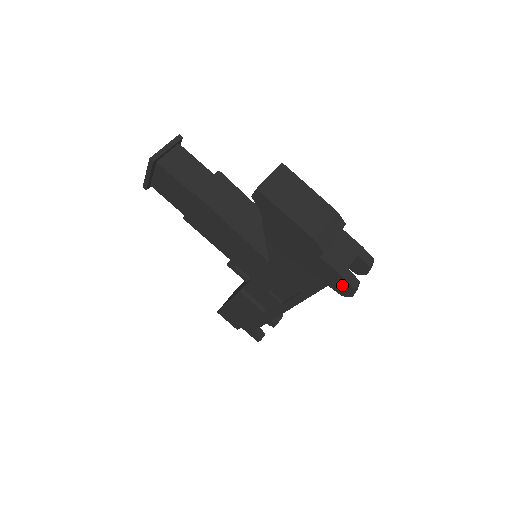
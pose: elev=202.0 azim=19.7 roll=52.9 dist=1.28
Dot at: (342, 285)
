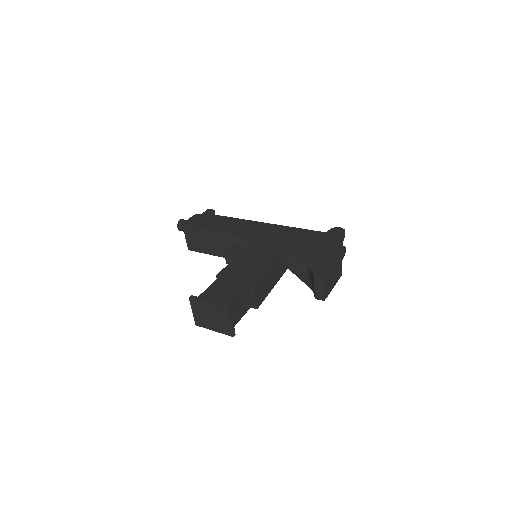
Dot at: occluded
